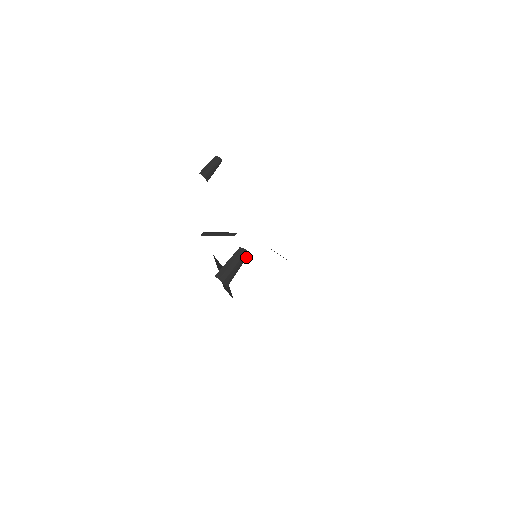
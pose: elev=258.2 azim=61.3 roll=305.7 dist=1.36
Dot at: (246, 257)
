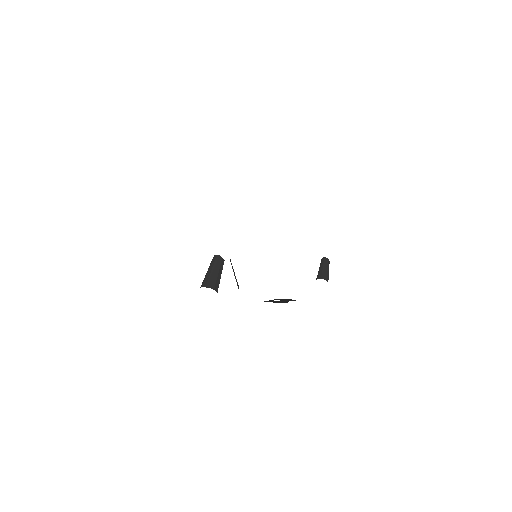
Dot at: (217, 259)
